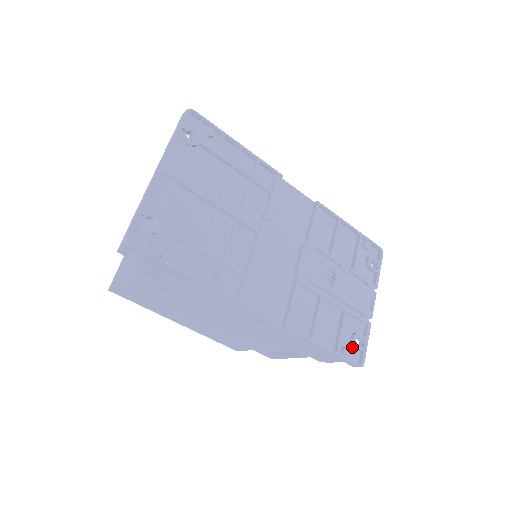
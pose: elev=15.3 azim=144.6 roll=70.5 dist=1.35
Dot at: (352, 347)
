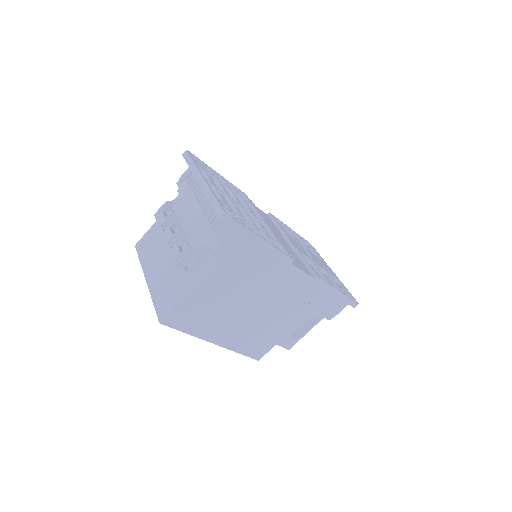
Dot at: occluded
